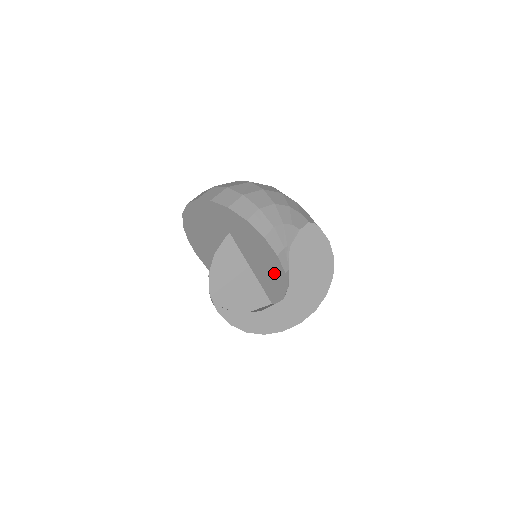
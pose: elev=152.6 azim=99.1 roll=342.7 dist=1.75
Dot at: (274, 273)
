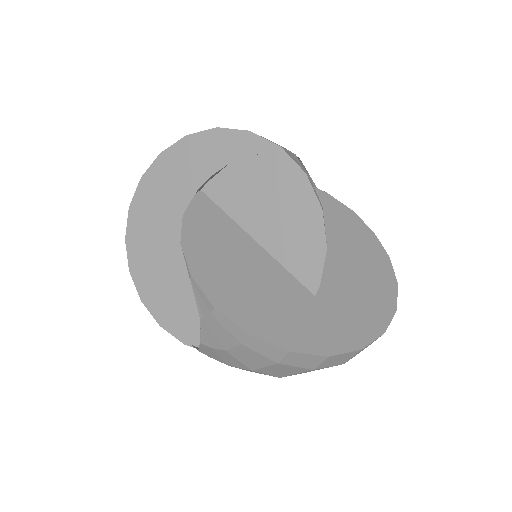
Dot at: (289, 198)
